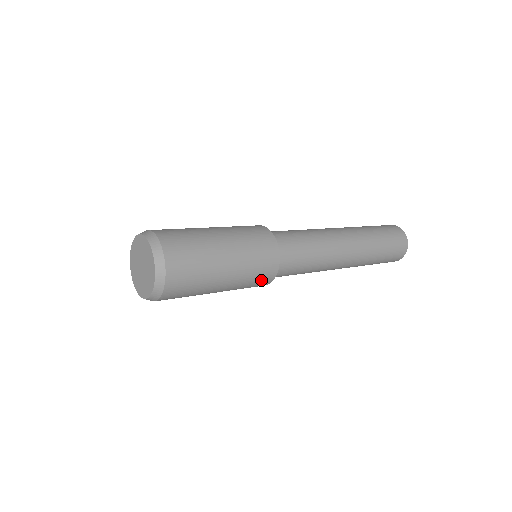
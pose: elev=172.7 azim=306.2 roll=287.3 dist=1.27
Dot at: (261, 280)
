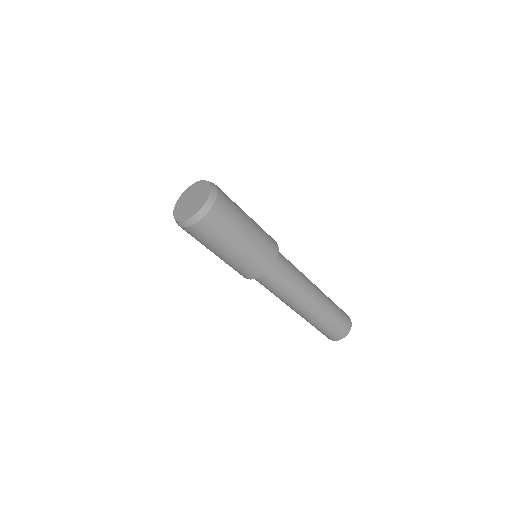
Dot at: (265, 259)
